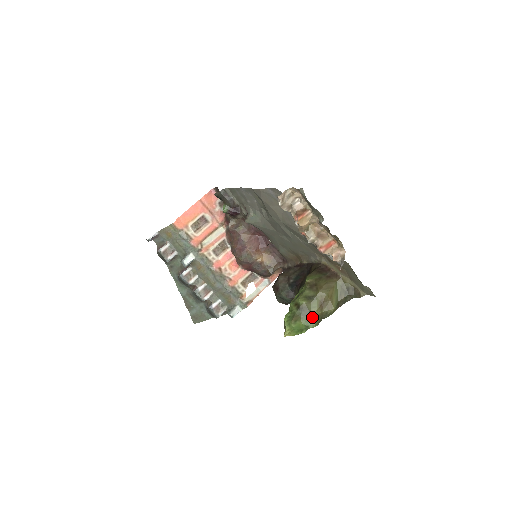
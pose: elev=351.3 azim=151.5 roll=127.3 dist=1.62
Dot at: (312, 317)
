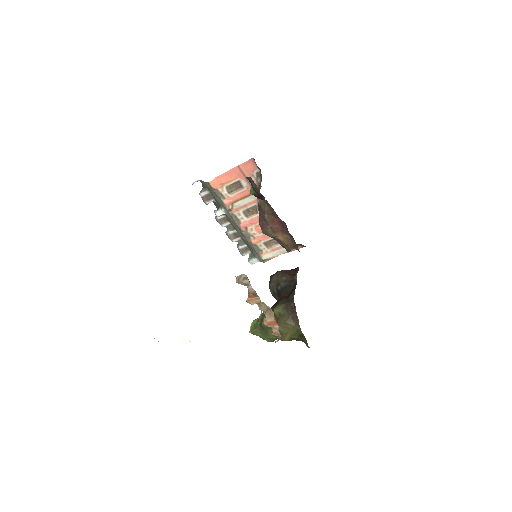
Dot at: (268, 337)
